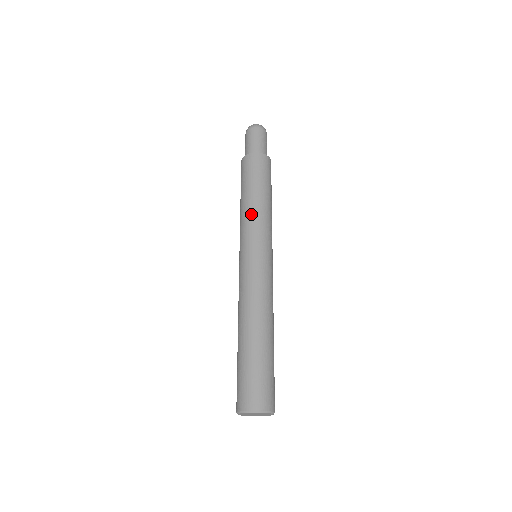
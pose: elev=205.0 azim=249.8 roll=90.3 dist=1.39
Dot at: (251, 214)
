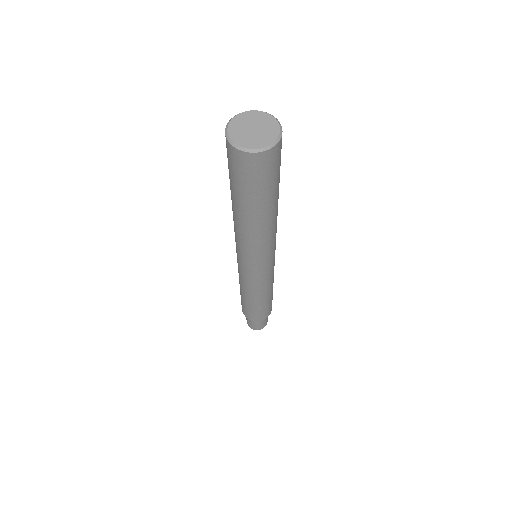
Dot at: occluded
